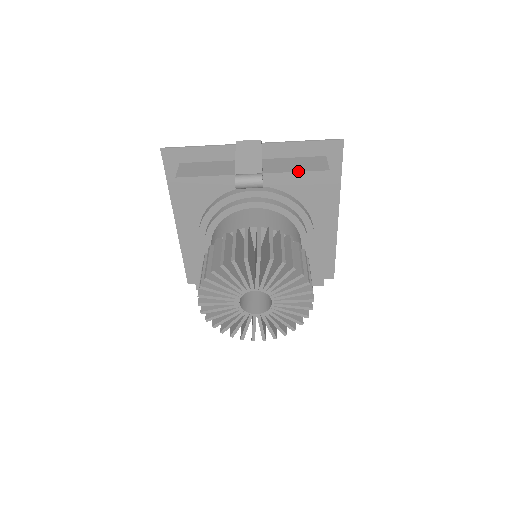
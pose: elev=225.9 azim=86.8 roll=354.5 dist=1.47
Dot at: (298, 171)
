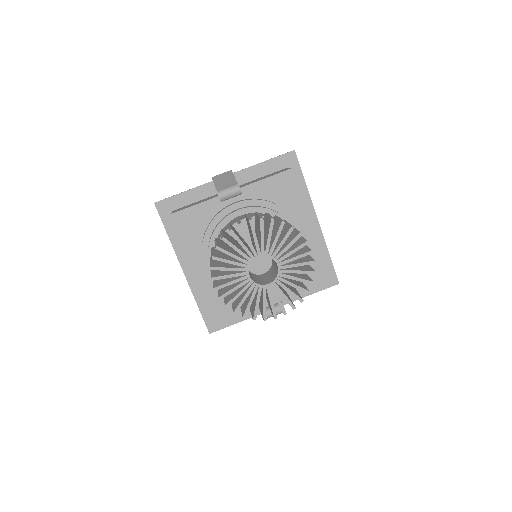
Dot at: (266, 177)
